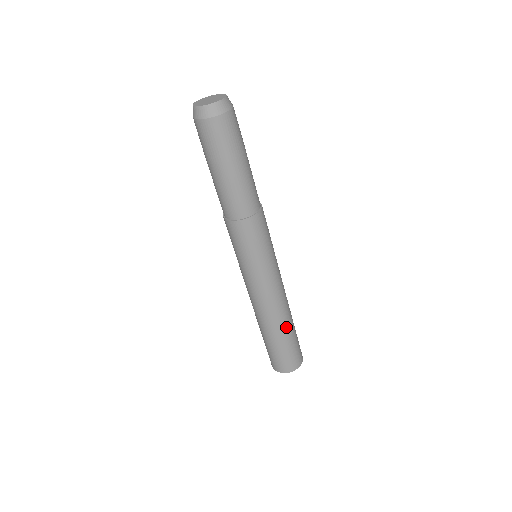
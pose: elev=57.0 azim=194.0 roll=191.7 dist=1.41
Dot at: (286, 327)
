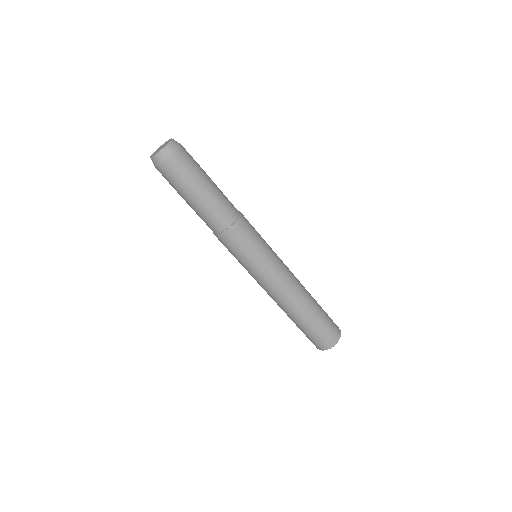
Dot at: (307, 309)
